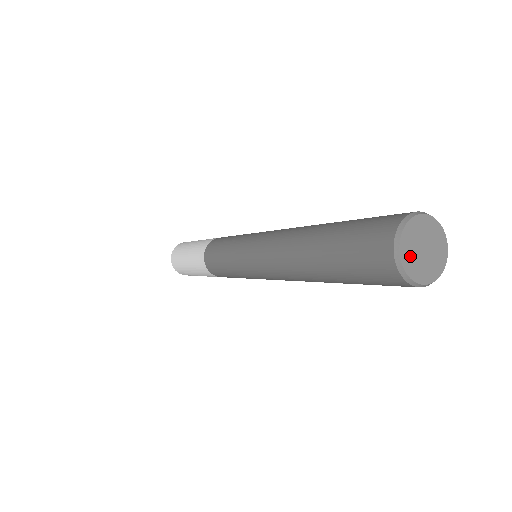
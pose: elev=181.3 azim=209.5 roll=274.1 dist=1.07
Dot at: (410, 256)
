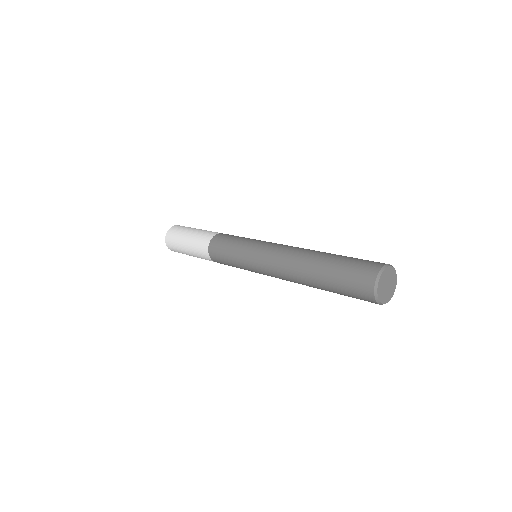
Dot at: (383, 296)
